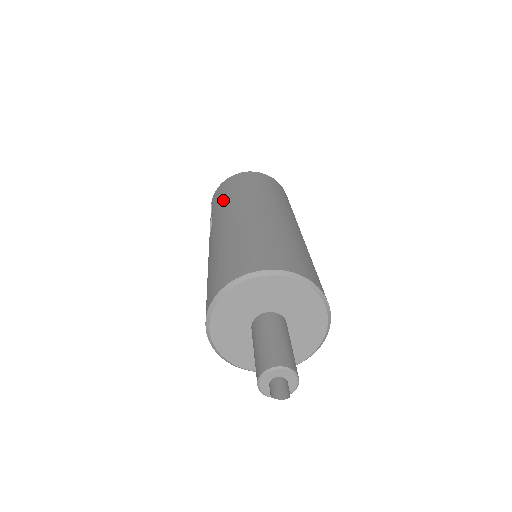
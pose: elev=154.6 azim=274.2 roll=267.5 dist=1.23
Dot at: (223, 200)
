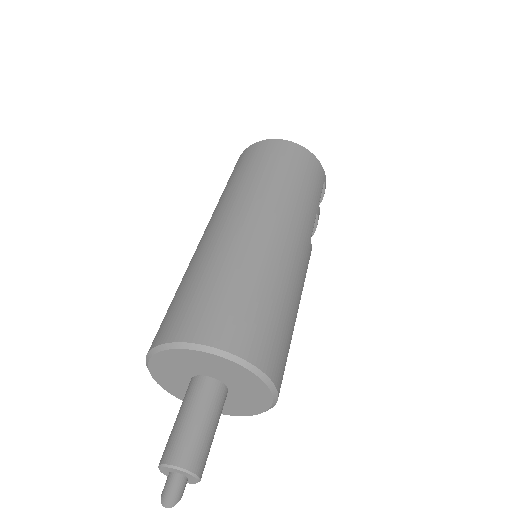
Dot at: (235, 181)
